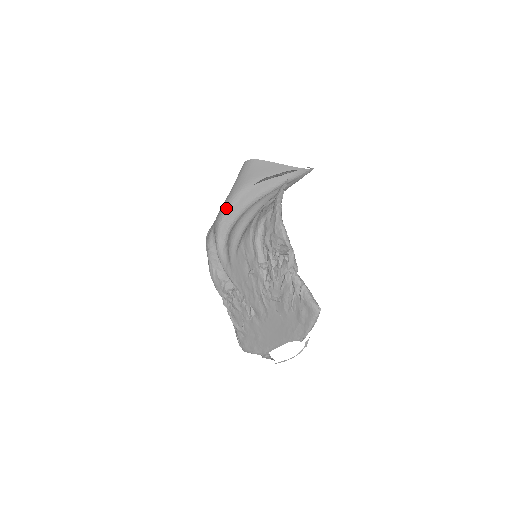
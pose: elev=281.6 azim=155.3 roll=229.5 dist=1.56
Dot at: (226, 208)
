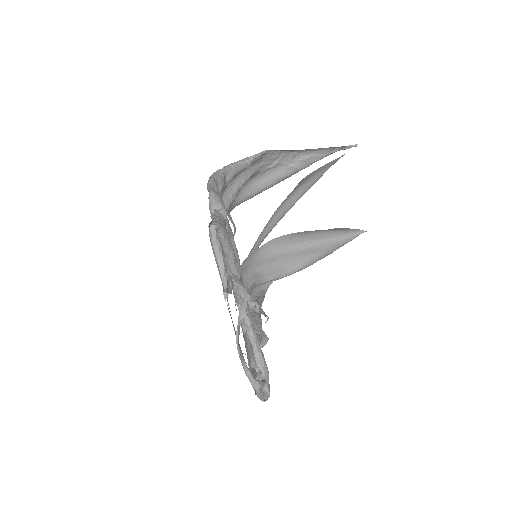
Dot at: occluded
